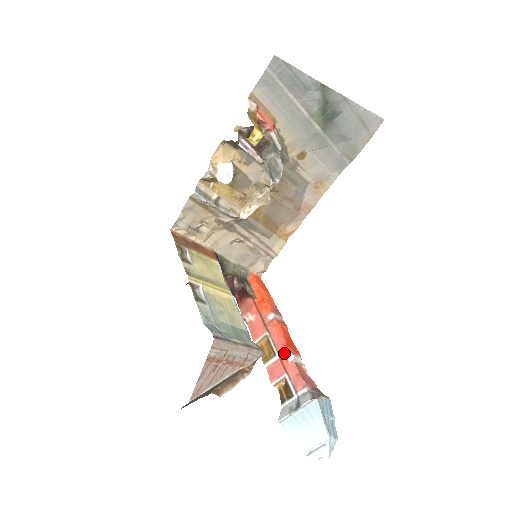
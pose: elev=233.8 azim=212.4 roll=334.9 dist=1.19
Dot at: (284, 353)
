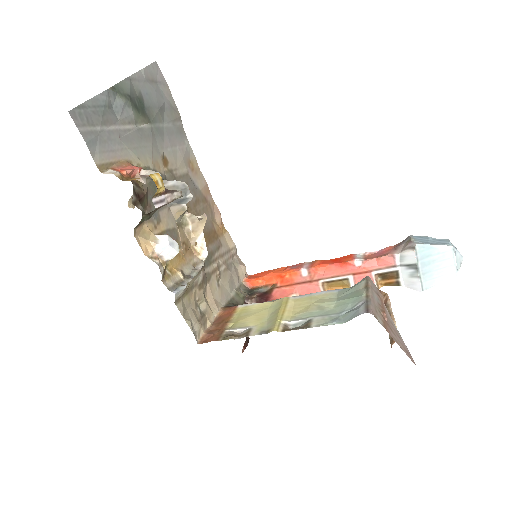
Dot at: (351, 268)
